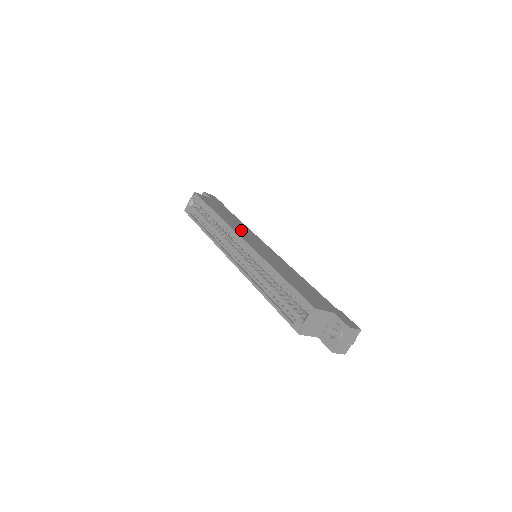
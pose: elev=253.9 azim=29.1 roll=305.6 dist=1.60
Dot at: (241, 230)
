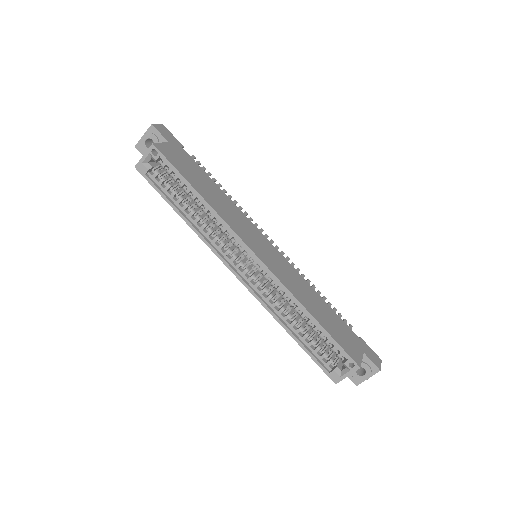
Dot at: (239, 225)
